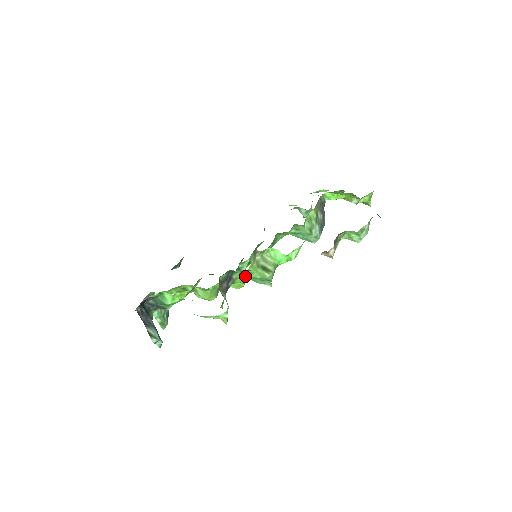
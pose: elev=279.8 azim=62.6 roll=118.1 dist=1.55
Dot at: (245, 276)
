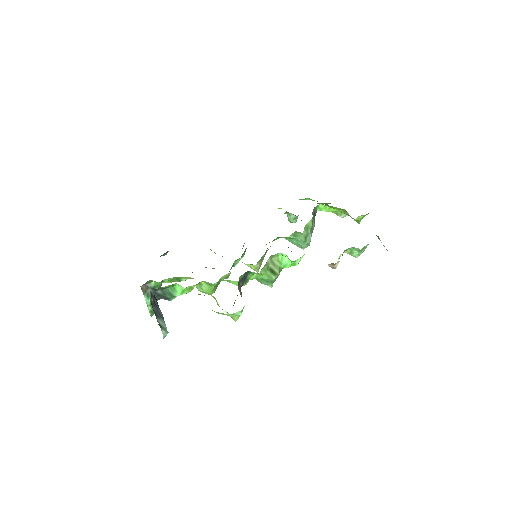
Dot at: (256, 277)
